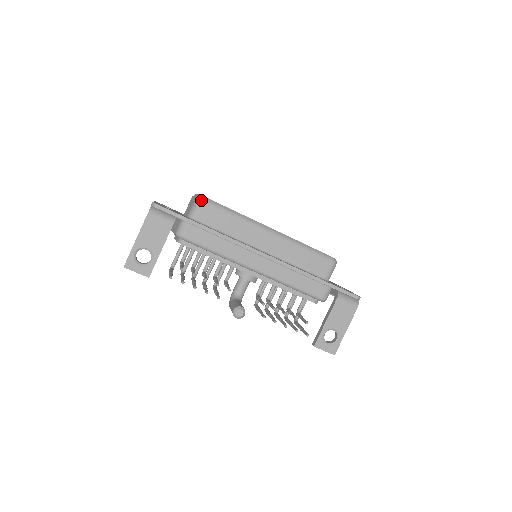
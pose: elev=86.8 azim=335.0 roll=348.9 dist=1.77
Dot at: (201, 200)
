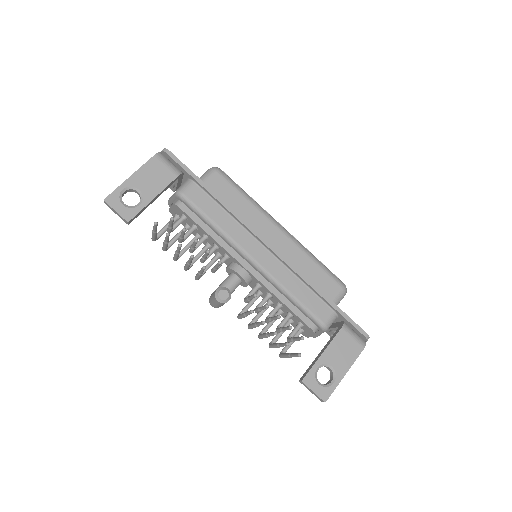
Dot at: (216, 169)
